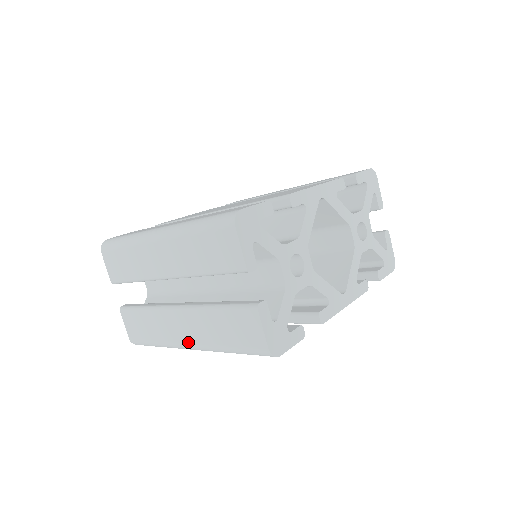
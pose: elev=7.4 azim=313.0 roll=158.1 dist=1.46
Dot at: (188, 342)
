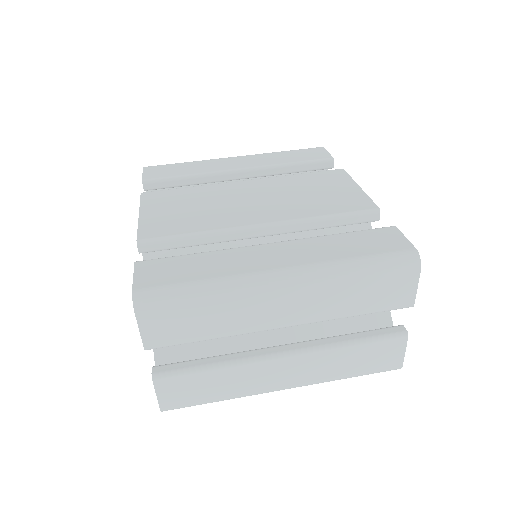
Dot at: (288, 385)
